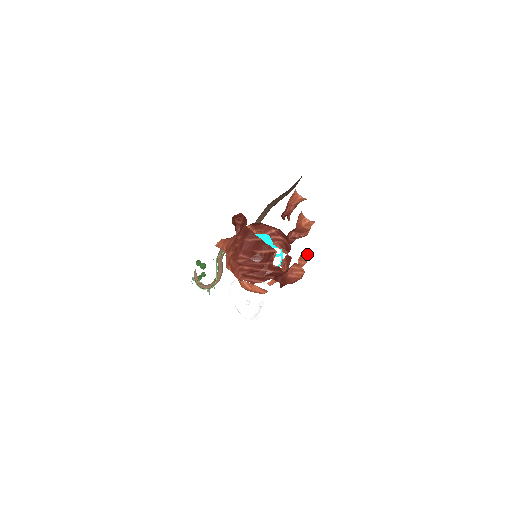
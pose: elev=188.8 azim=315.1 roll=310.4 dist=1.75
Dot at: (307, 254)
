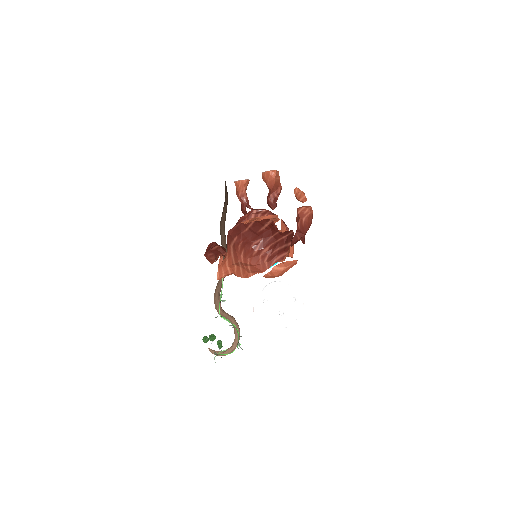
Dot at: (300, 190)
